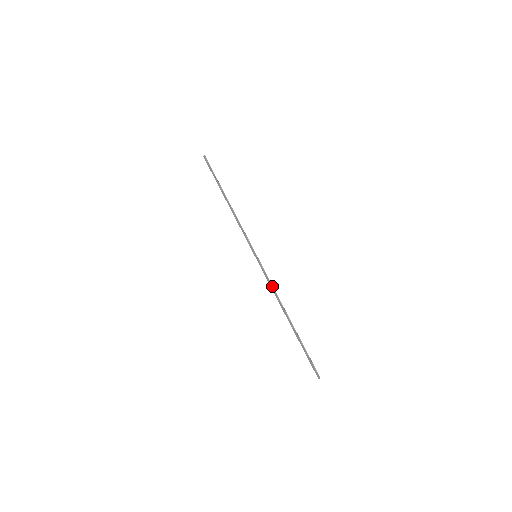
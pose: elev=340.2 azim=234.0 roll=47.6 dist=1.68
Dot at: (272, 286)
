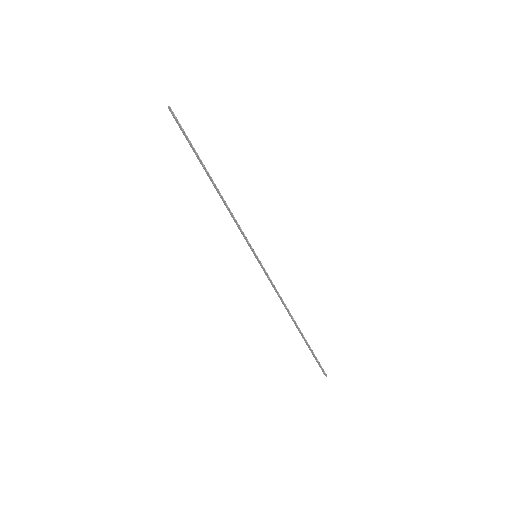
Dot at: (277, 291)
